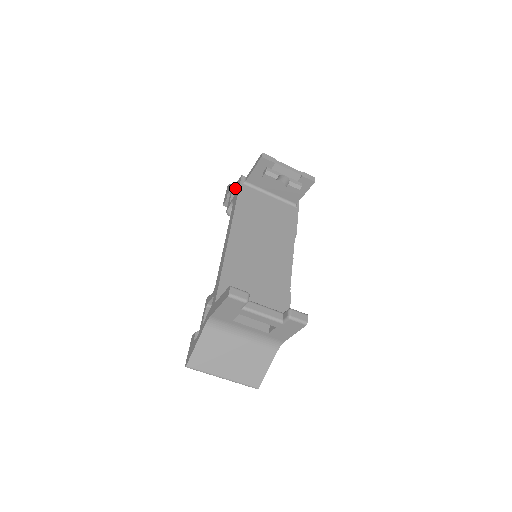
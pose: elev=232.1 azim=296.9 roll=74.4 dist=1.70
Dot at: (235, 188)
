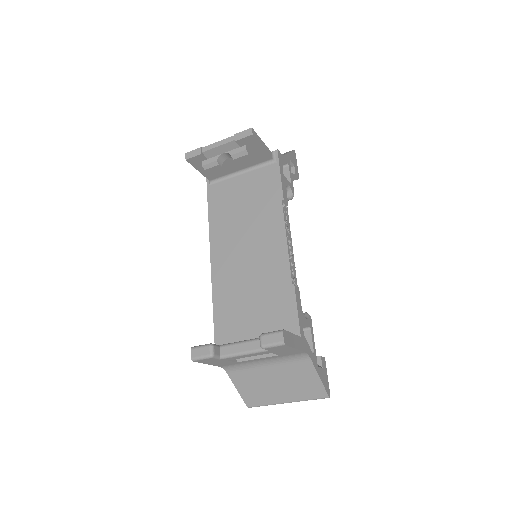
Dot at: occluded
